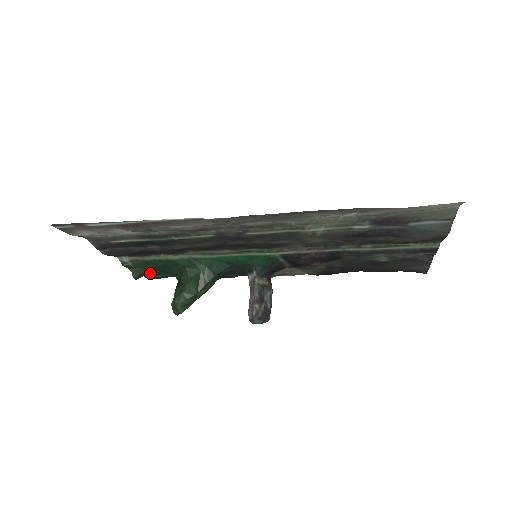
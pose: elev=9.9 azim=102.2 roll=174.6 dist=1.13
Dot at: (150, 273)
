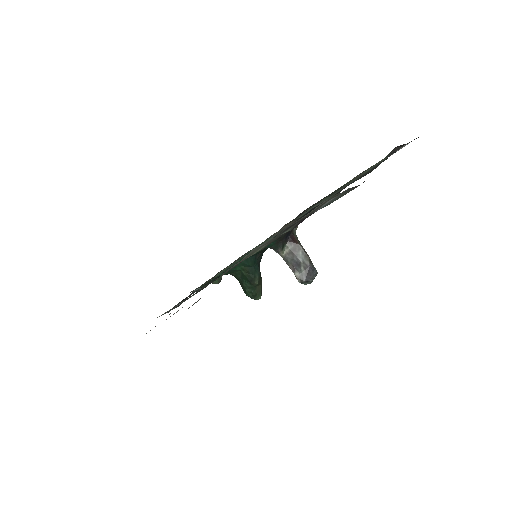
Dot at: occluded
